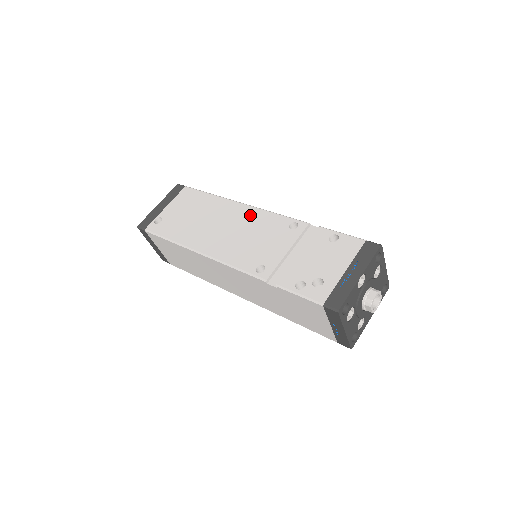
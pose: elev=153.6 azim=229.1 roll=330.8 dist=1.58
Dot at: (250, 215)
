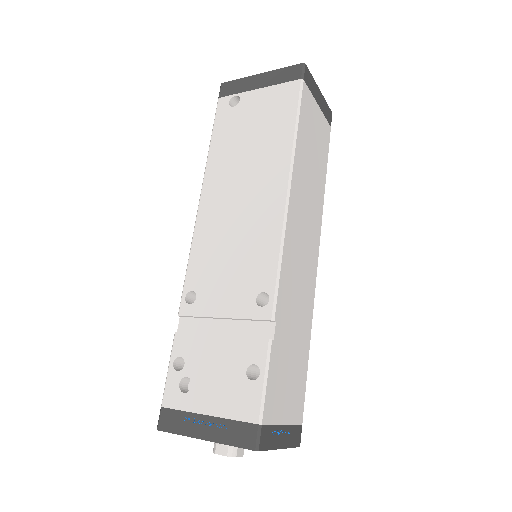
Dot at: (268, 221)
